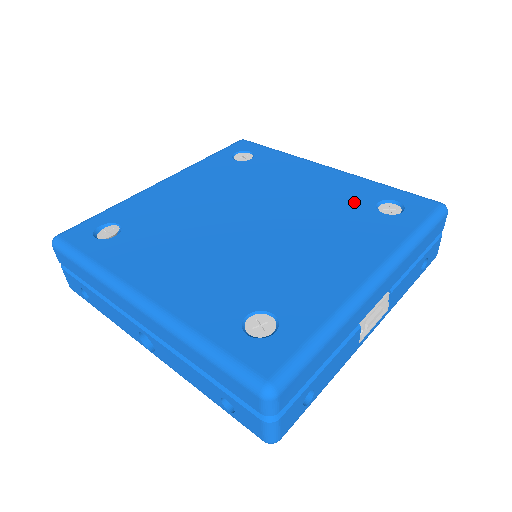
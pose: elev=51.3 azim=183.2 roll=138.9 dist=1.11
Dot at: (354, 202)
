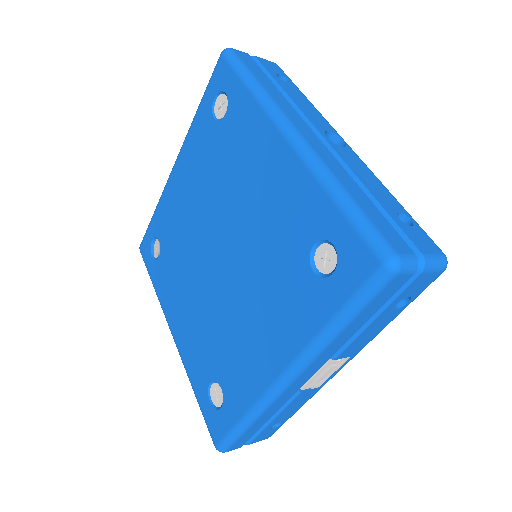
Dot at: (292, 239)
